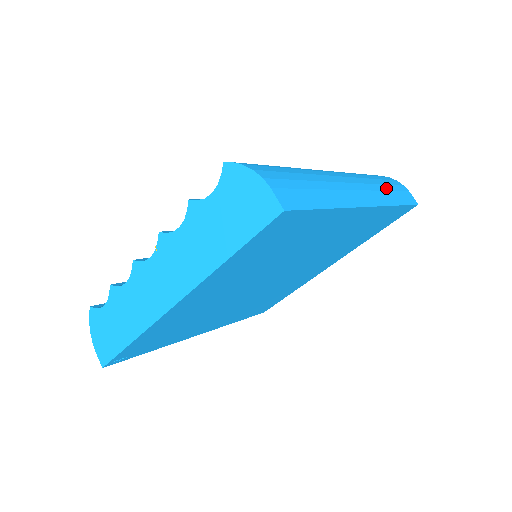
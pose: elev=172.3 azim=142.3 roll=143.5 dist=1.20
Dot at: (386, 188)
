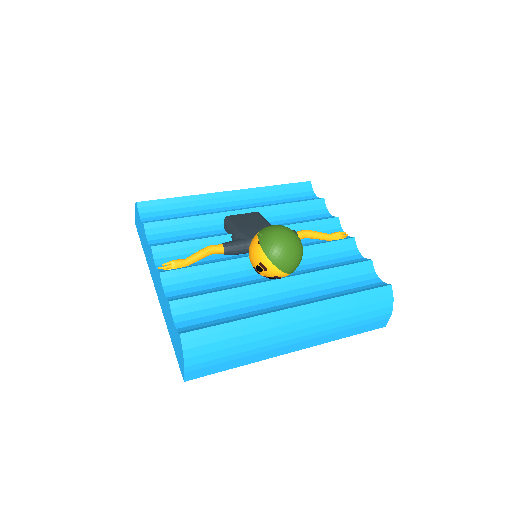
Dot at: (349, 327)
